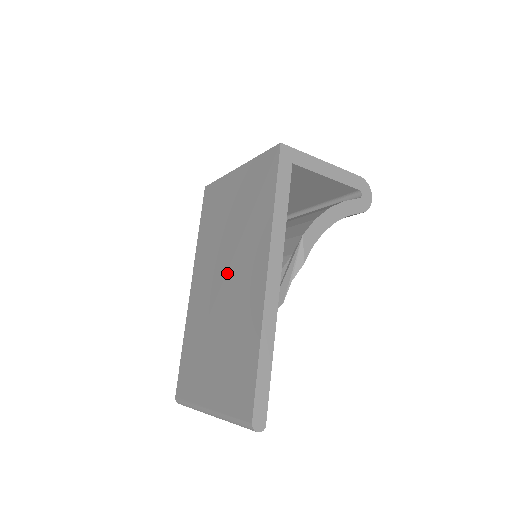
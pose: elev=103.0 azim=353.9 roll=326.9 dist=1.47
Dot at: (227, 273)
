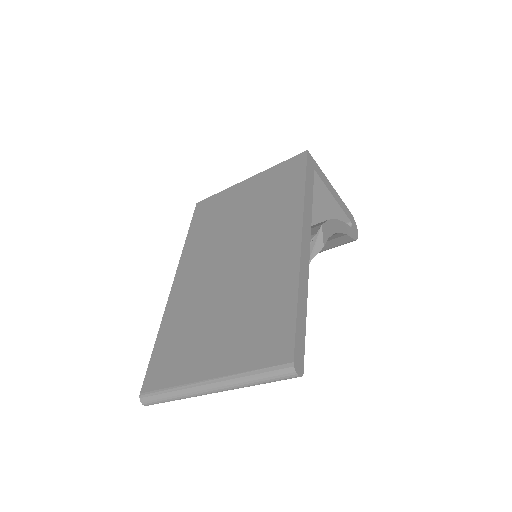
Dot at: (238, 253)
